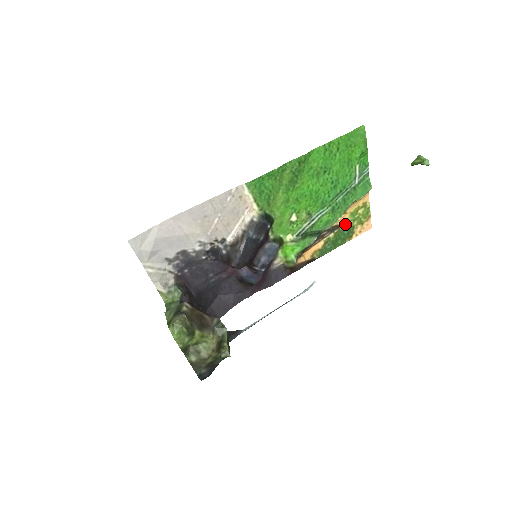
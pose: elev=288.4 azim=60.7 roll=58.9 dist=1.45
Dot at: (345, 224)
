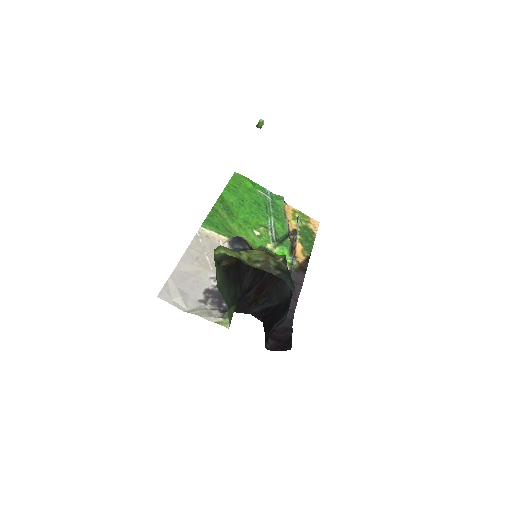
Dot at: (298, 227)
